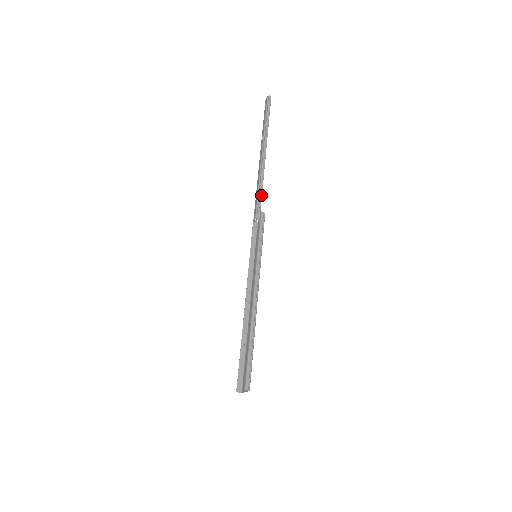
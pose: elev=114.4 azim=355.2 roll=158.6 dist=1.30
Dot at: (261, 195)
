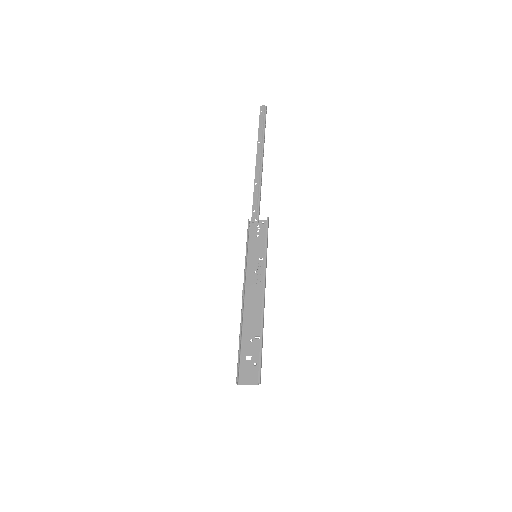
Dot at: (260, 199)
